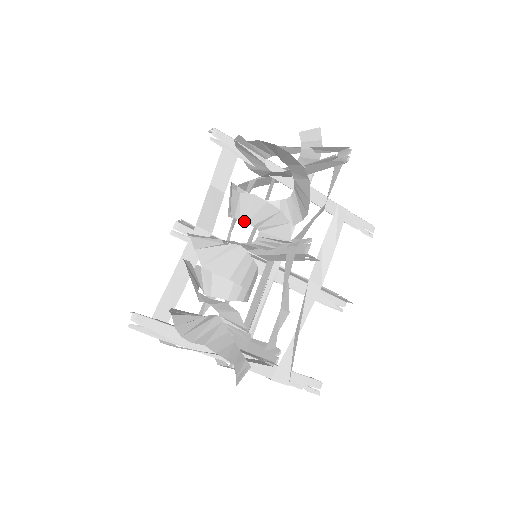
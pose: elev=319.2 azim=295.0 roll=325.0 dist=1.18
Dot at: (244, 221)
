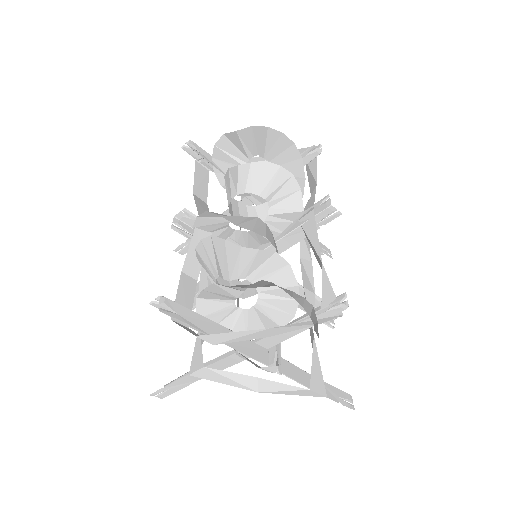
Dot at: (256, 194)
